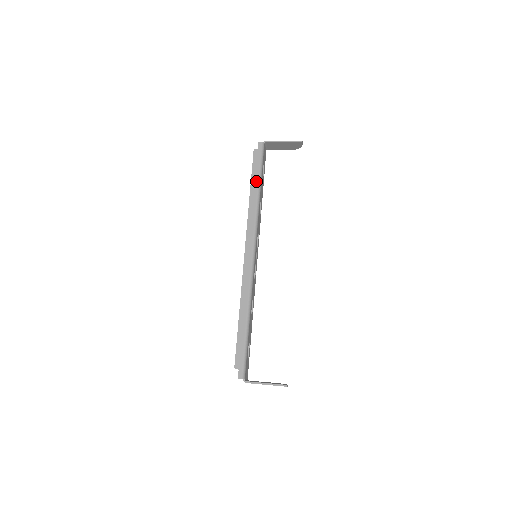
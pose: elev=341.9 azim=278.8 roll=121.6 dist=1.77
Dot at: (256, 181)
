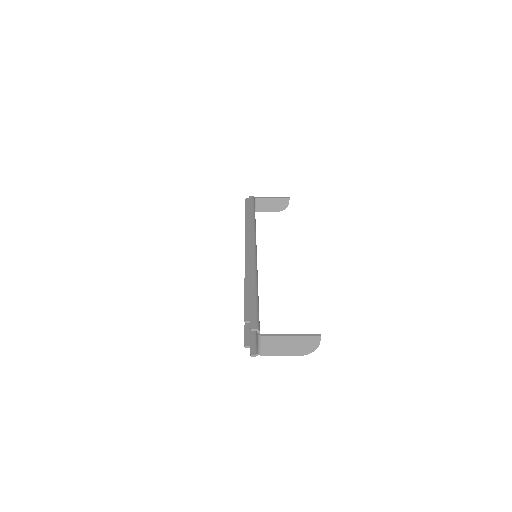
Dot at: (250, 211)
